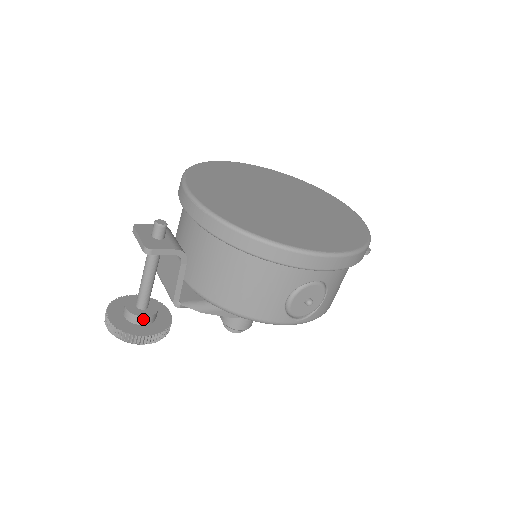
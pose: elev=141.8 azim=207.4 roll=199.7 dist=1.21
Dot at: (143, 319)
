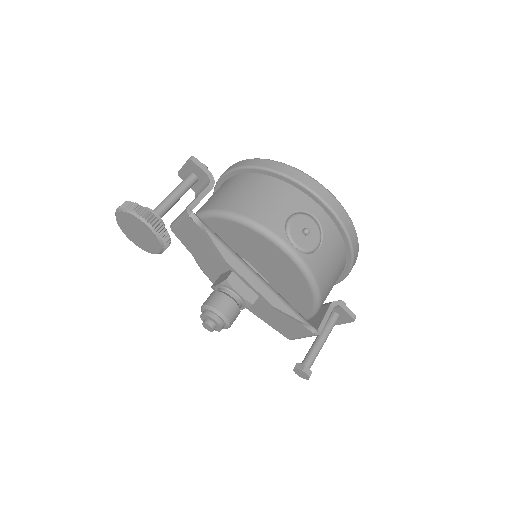
Dot at: occluded
